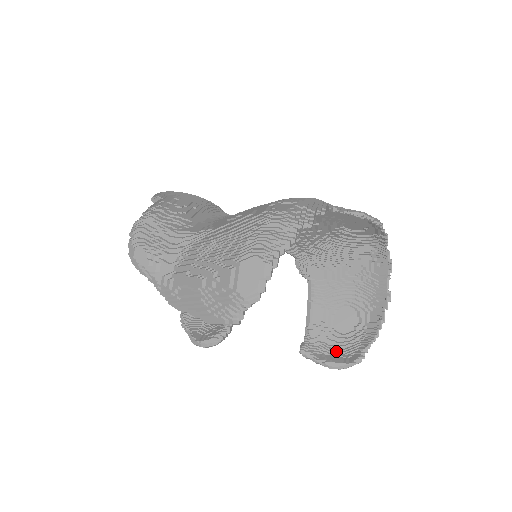
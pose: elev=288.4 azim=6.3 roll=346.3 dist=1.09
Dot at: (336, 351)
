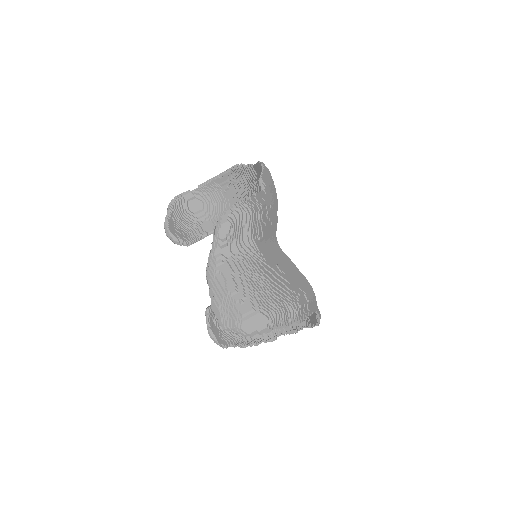
Dot at: (220, 328)
